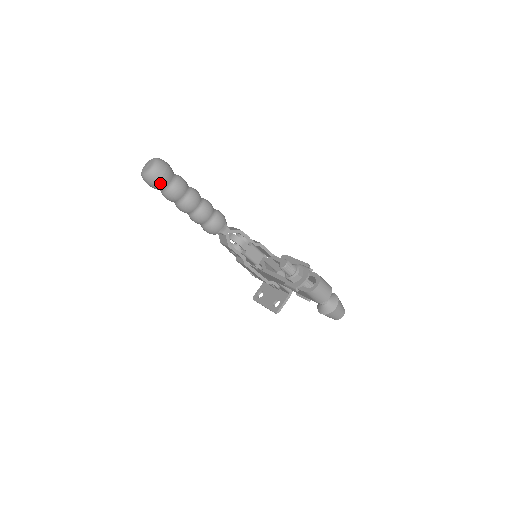
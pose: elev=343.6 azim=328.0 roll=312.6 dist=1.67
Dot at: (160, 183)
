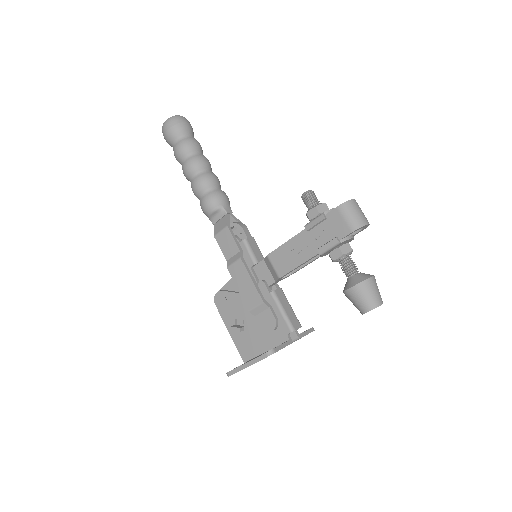
Dot at: (181, 127)
